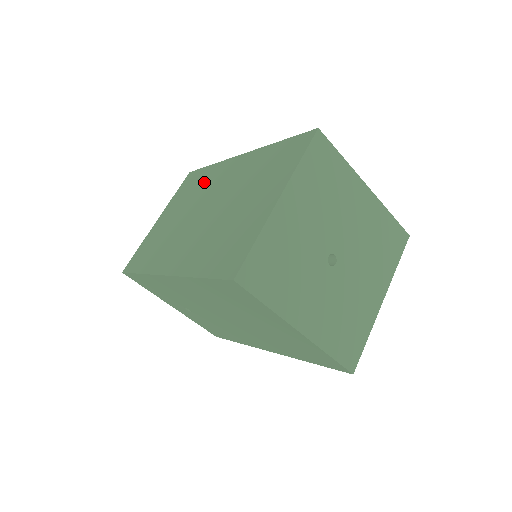
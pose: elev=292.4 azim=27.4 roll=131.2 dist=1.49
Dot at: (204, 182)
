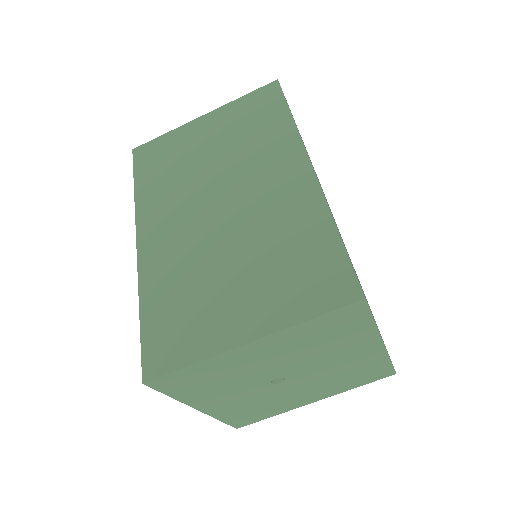
Dot at: (263, 141)
